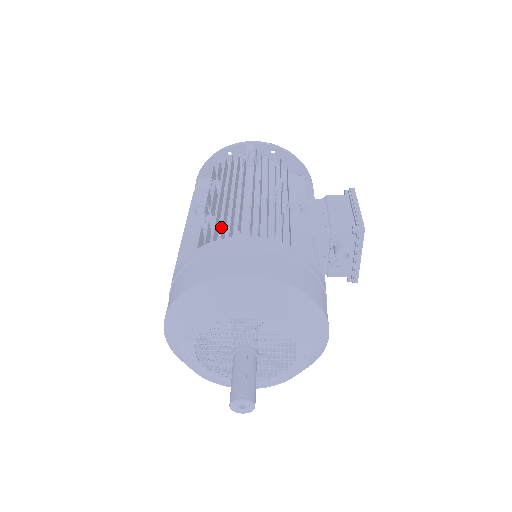
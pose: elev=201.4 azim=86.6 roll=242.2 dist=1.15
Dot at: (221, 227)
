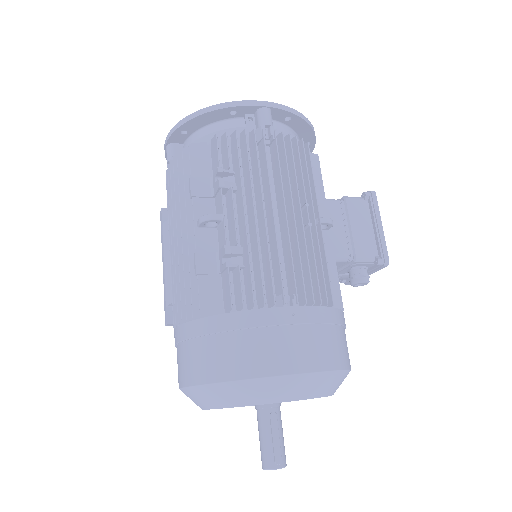
Dot at: (262, 286)
